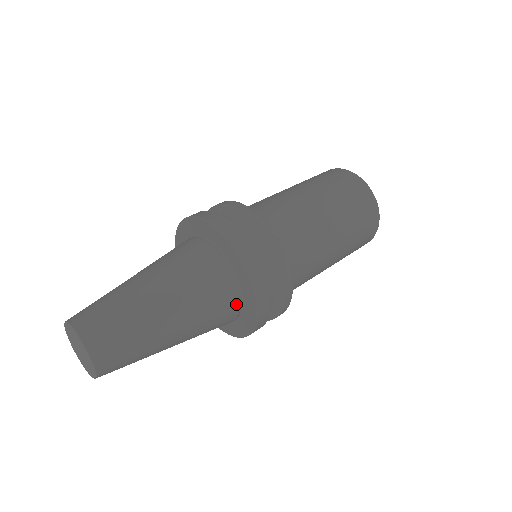
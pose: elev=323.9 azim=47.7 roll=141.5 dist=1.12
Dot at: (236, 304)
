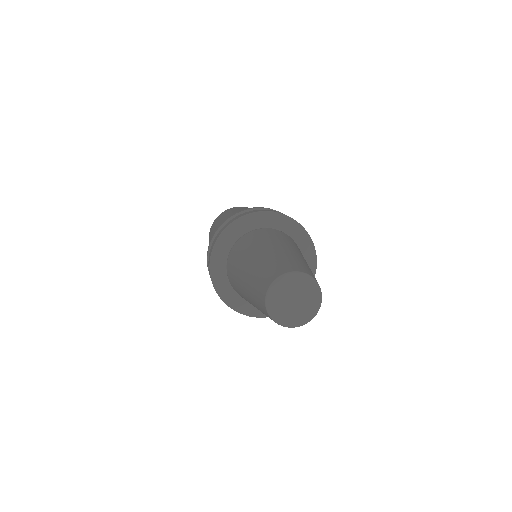
Dot at: occluded
